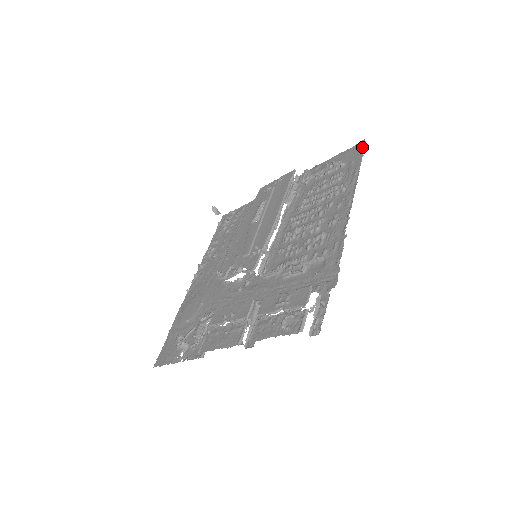
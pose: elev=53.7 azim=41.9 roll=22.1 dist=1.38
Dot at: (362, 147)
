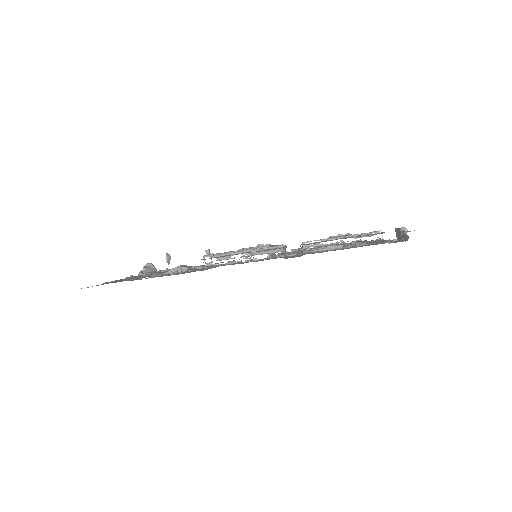
Dot at: occluded
